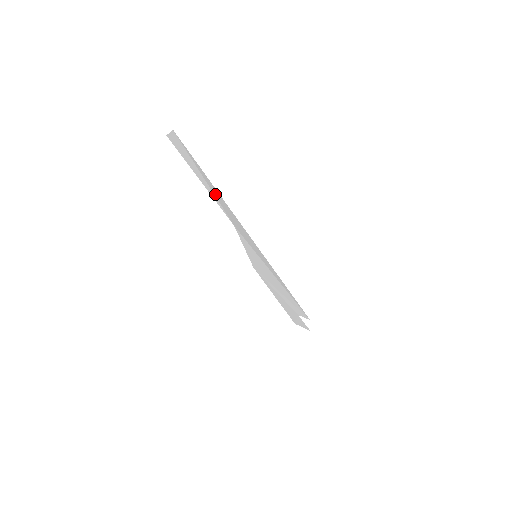
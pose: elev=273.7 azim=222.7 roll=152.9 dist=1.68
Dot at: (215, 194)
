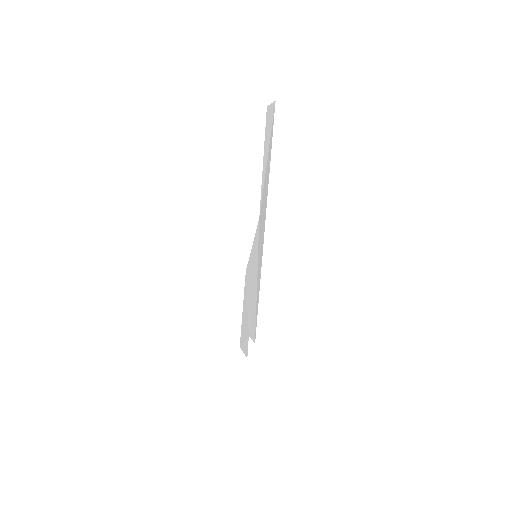
Dot at: (266, 178)
